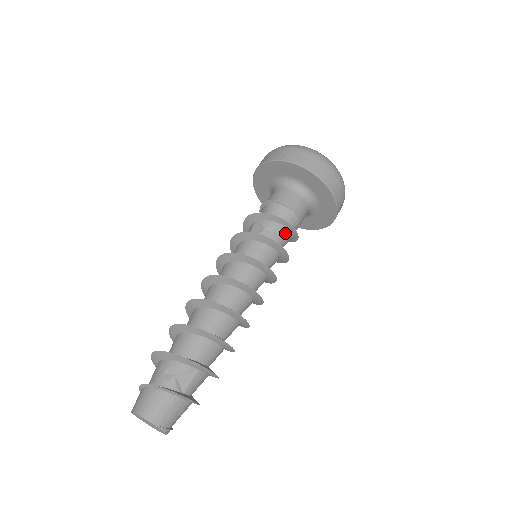
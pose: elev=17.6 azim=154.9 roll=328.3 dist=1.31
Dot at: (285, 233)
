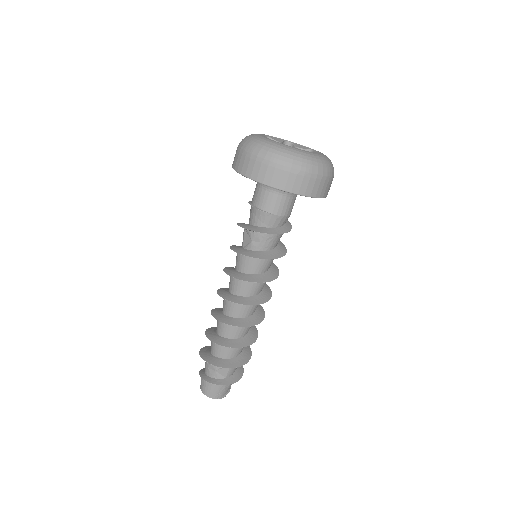
Dot at: (273, 237)
